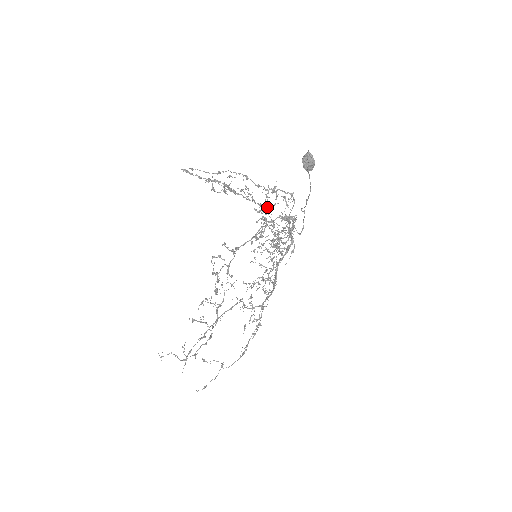
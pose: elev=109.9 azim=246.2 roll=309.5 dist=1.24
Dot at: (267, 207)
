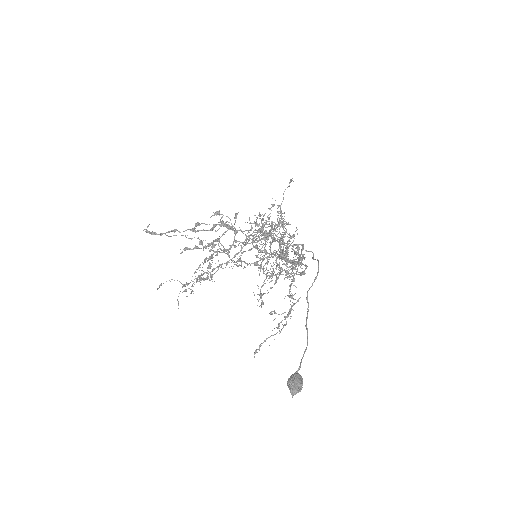
Dot at: occluded
